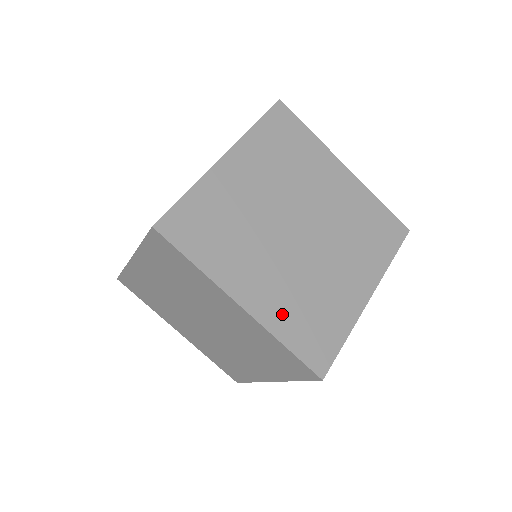
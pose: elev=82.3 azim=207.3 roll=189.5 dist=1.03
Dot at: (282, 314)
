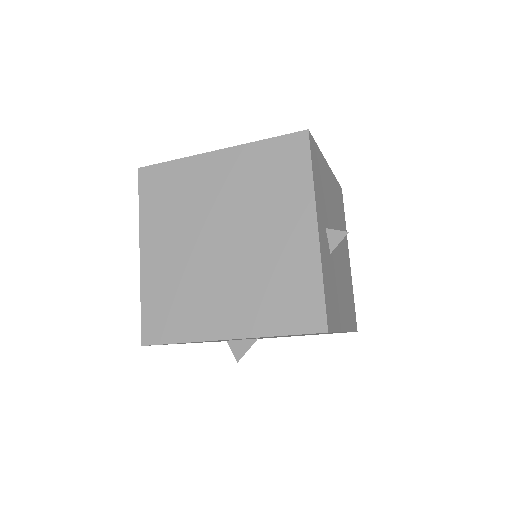
Dot at: (157, 282)
